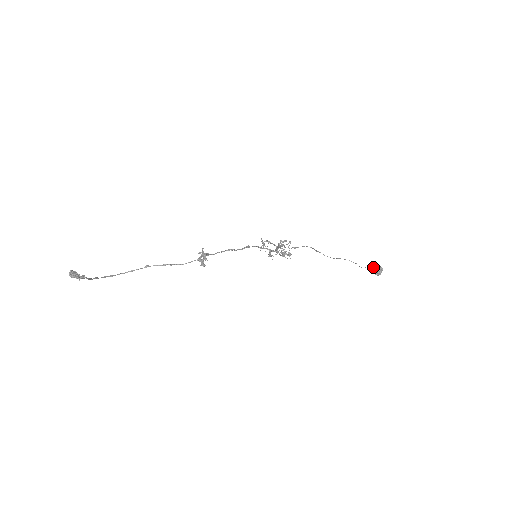
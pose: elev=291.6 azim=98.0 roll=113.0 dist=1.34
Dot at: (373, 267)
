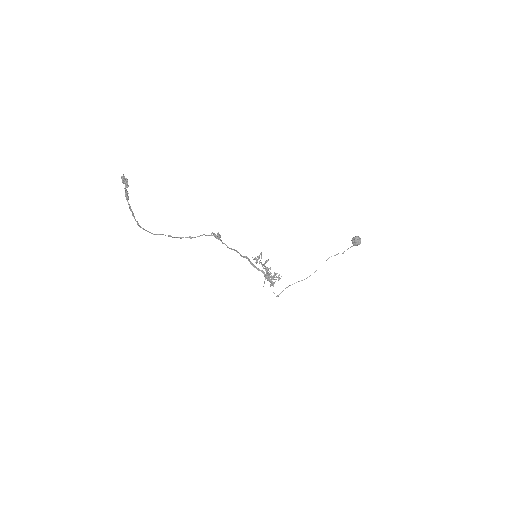
Dot at: (353, 238)
